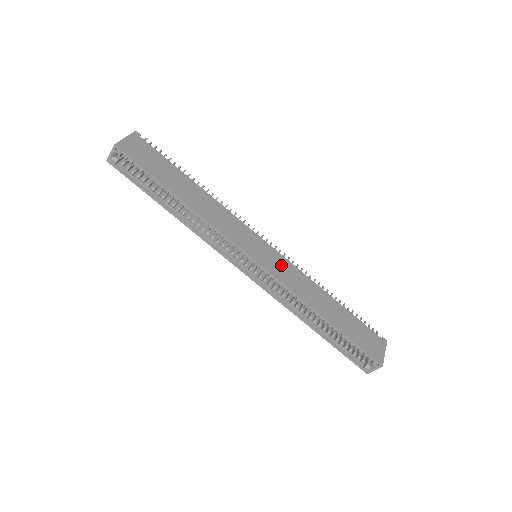
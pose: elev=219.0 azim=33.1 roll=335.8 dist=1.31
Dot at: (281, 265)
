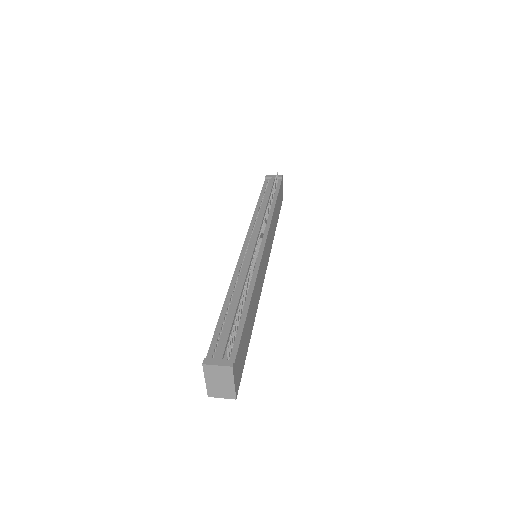
Dot at: (269, 242)
